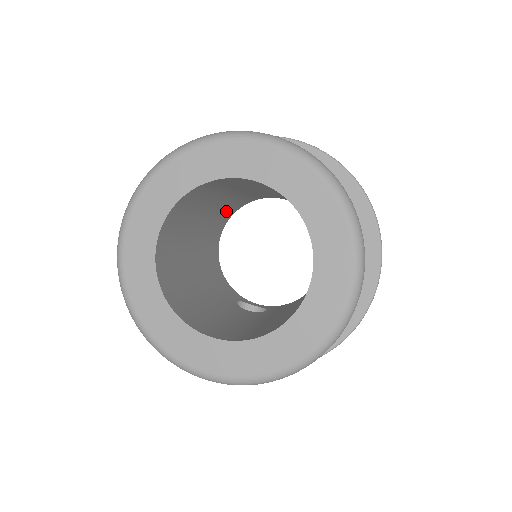
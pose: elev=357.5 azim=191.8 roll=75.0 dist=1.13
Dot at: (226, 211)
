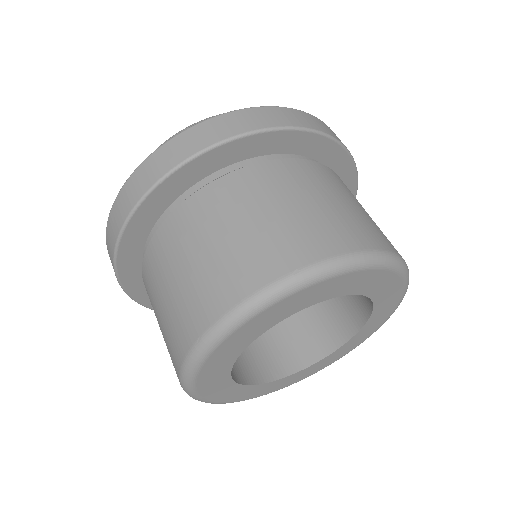
Dot at: occluded
